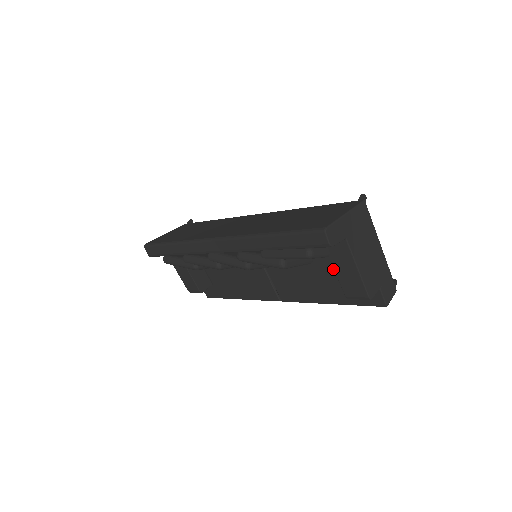
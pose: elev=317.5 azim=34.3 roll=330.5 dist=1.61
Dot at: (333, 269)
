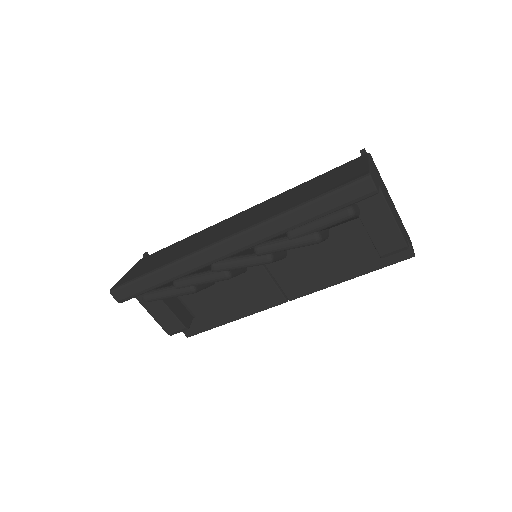
Dot at: (352, 236)
